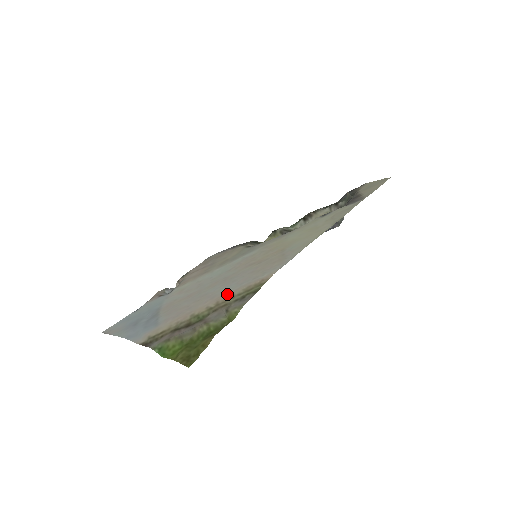
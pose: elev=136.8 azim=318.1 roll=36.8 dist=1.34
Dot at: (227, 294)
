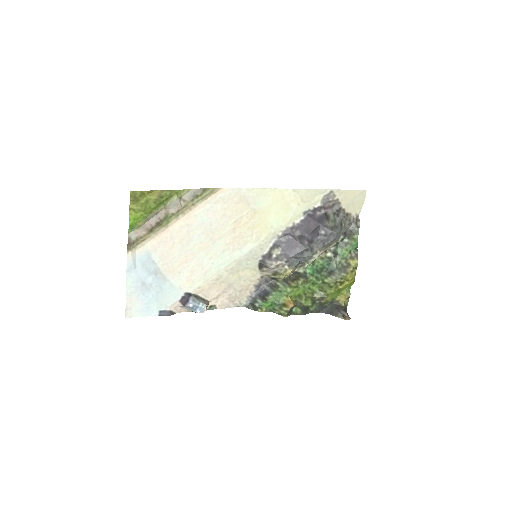
Dot at: (193, 211)
